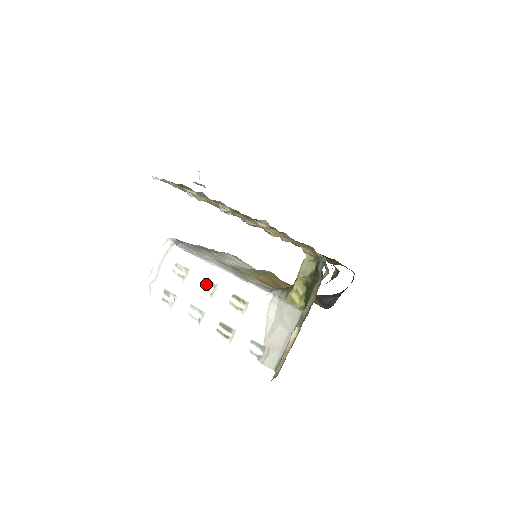
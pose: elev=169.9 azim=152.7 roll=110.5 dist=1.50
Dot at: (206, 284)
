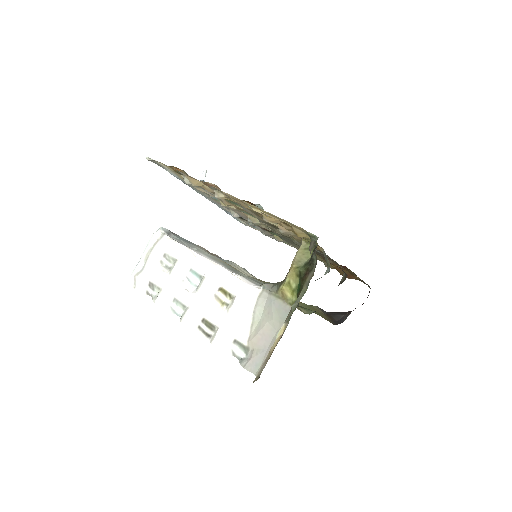
Dot at: (193, 276)
